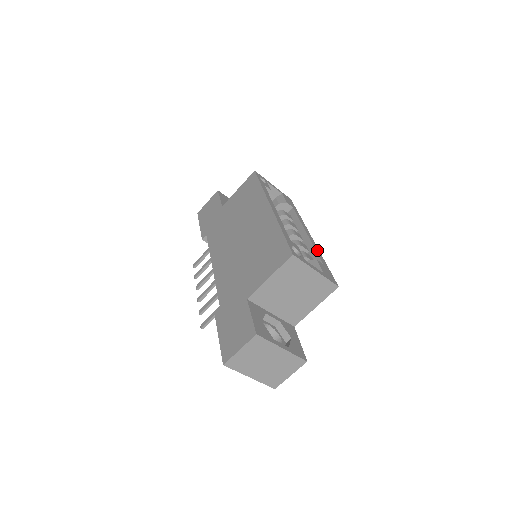
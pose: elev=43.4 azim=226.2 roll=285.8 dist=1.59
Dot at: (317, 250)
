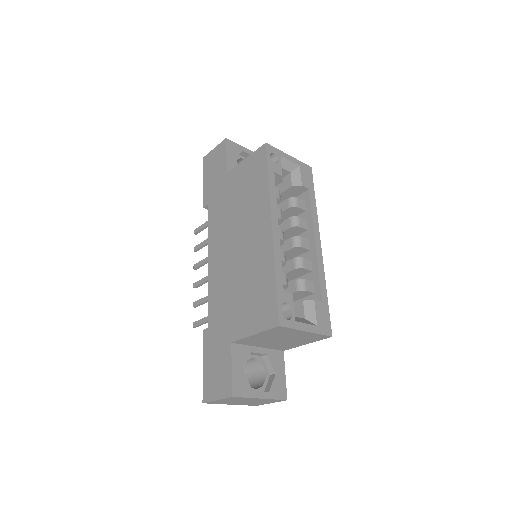
Dot at: (321, 273)
